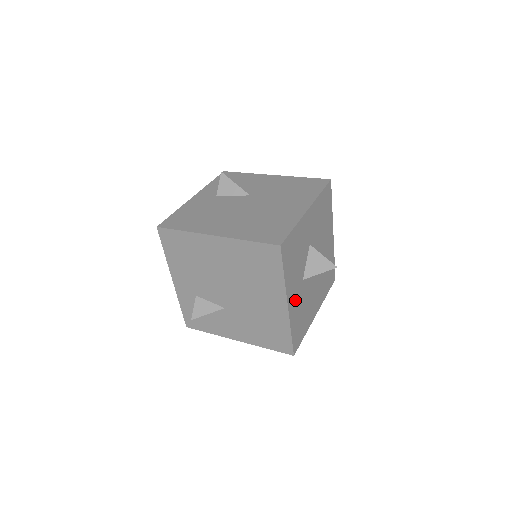
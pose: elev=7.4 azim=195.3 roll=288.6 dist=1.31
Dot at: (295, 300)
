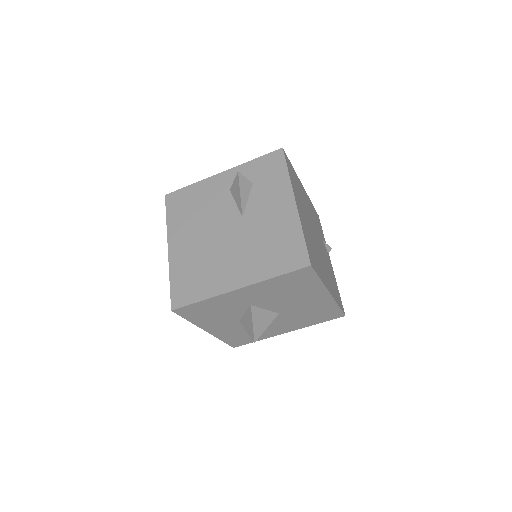
Dot at: (224, 329)
